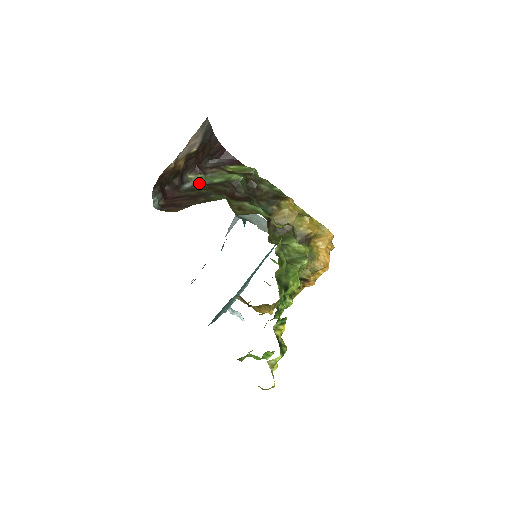
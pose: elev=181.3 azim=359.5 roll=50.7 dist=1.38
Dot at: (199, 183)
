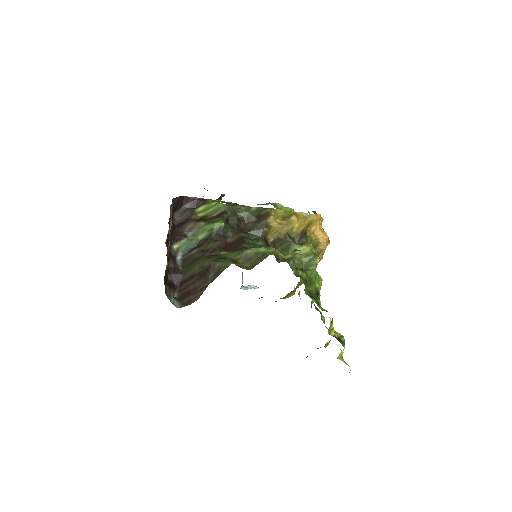
Dot at: (187, 248)
